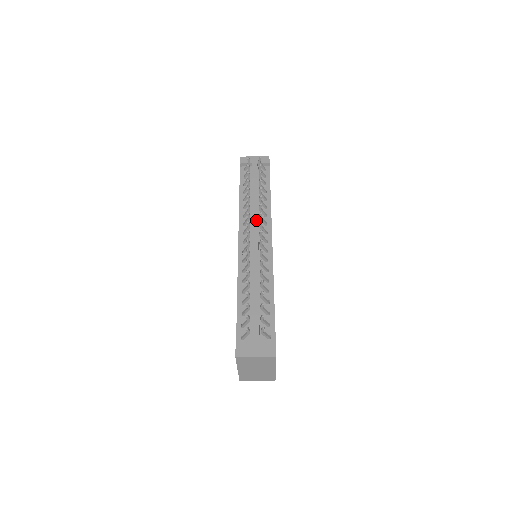
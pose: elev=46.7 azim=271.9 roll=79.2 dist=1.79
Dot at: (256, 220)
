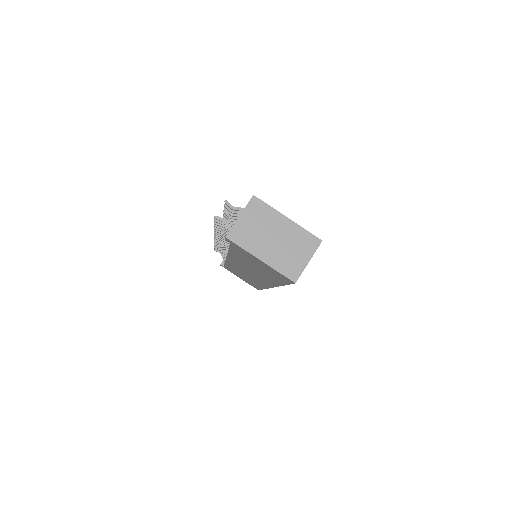
Dot at: occluded
